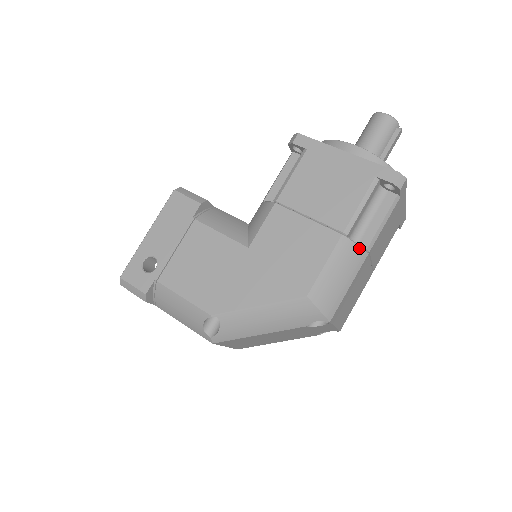
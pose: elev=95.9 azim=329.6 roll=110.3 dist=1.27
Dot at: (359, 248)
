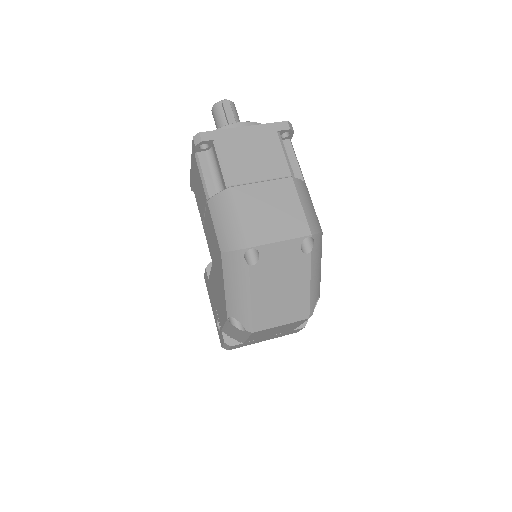
Dot at: (221, 193)
